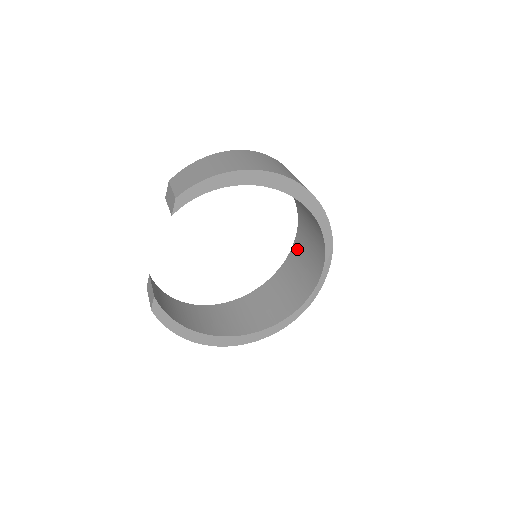
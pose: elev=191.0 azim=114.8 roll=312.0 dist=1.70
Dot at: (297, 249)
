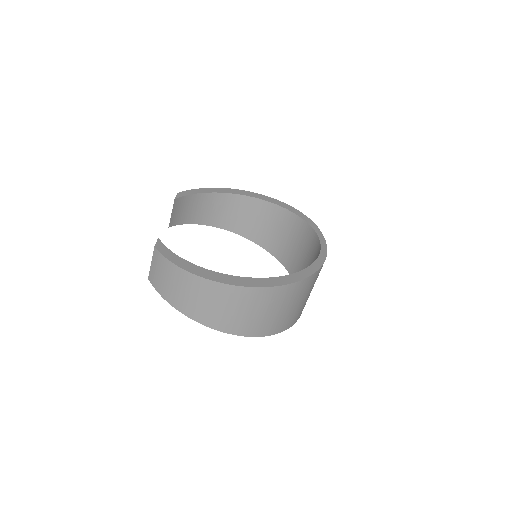
Dot at: occluded
